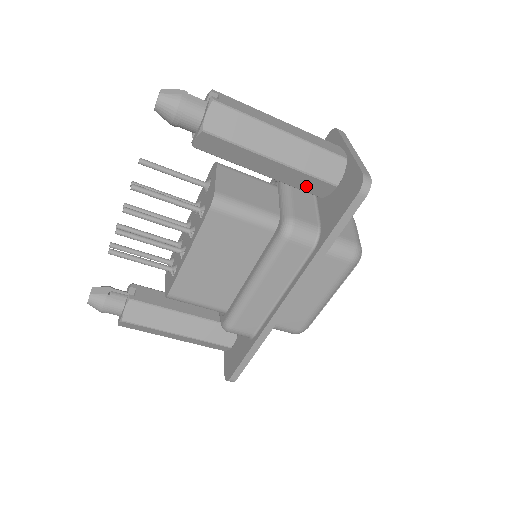
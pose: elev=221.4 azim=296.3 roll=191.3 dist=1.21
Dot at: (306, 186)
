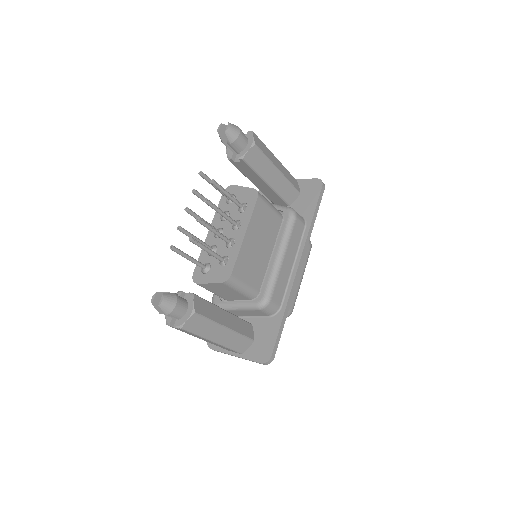
Dot at: (286, 194)
